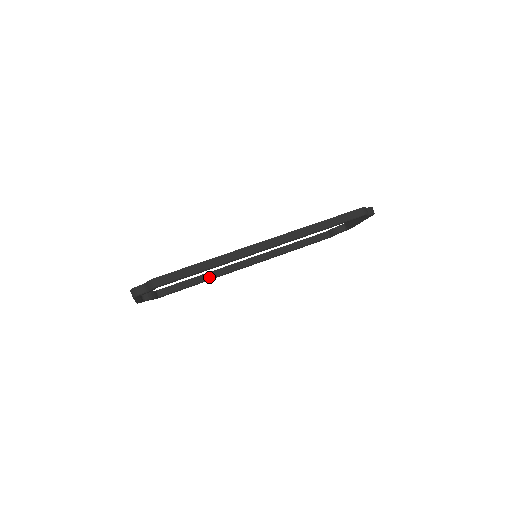
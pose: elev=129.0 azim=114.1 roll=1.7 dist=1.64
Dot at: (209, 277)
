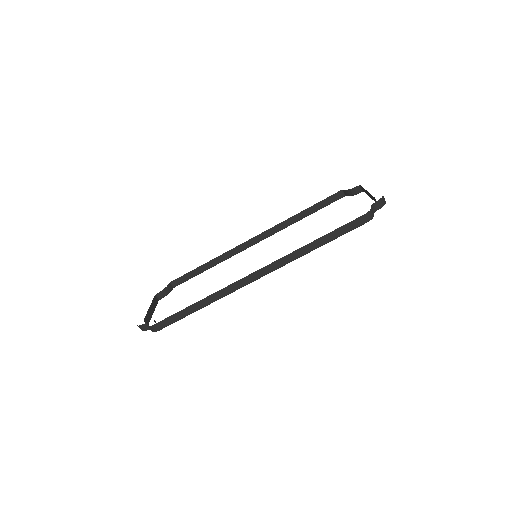
Dot at: (218, 262)
